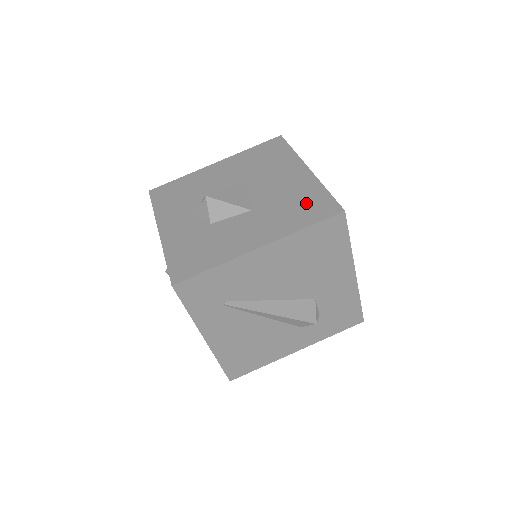
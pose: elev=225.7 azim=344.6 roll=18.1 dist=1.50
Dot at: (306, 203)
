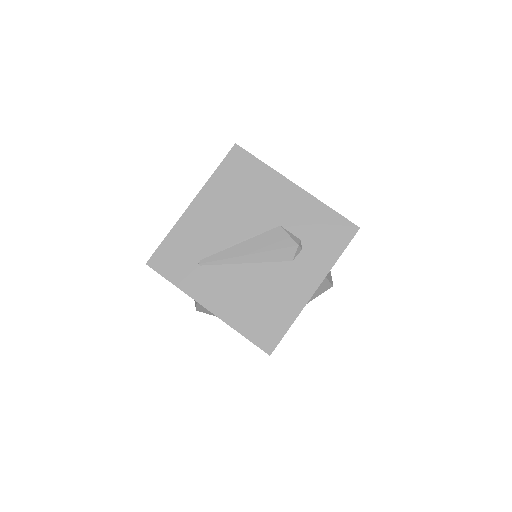
Dot at: occluded
